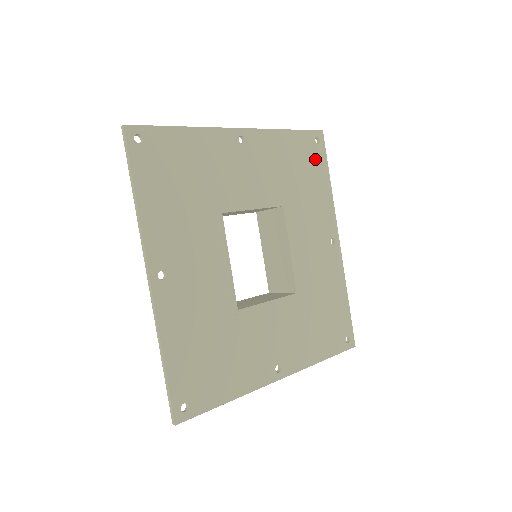
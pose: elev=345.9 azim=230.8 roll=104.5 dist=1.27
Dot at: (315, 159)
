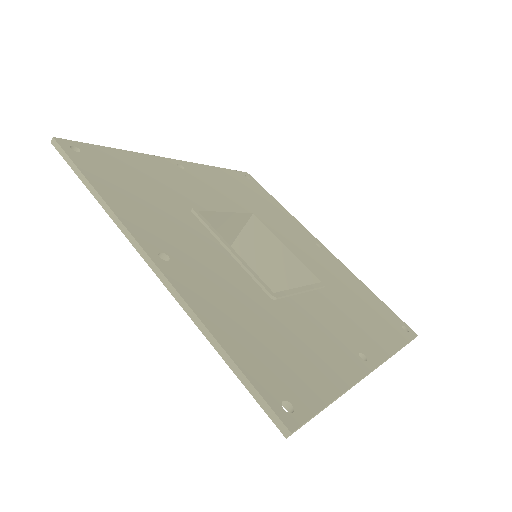
Dot at: (255, 189)
